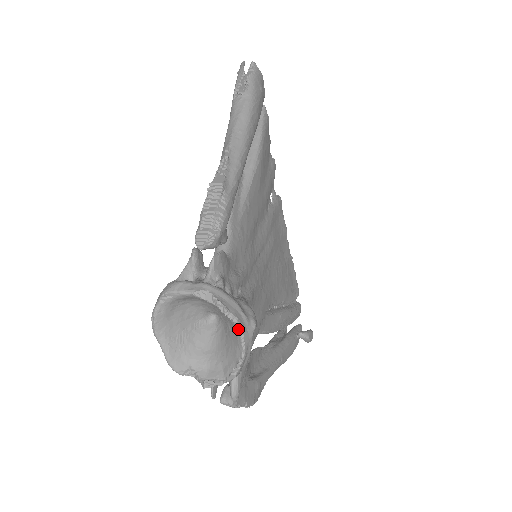
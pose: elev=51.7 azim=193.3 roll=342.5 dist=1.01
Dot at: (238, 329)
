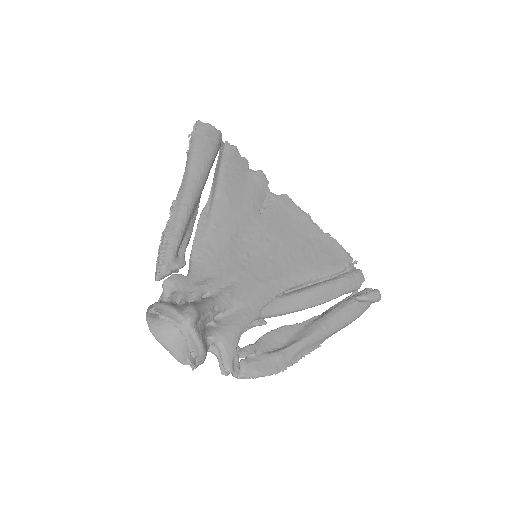
Dot at: (174, 325)
